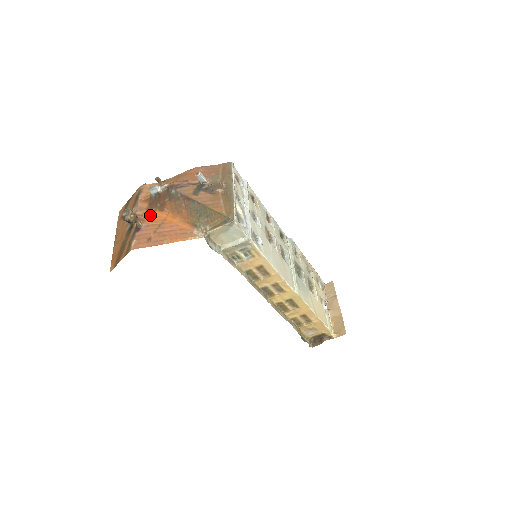
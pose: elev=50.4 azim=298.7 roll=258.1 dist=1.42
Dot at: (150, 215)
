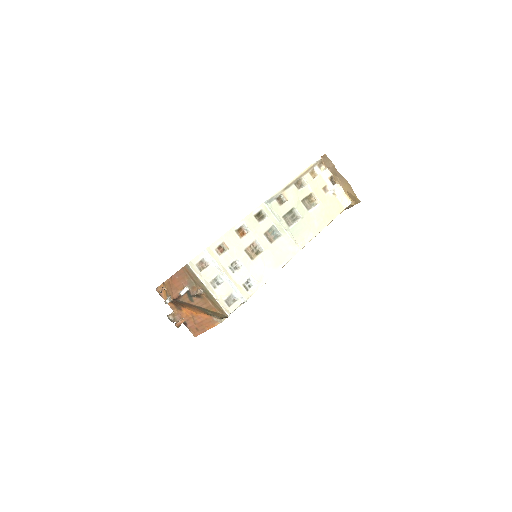
Dot at: (182, 312)
